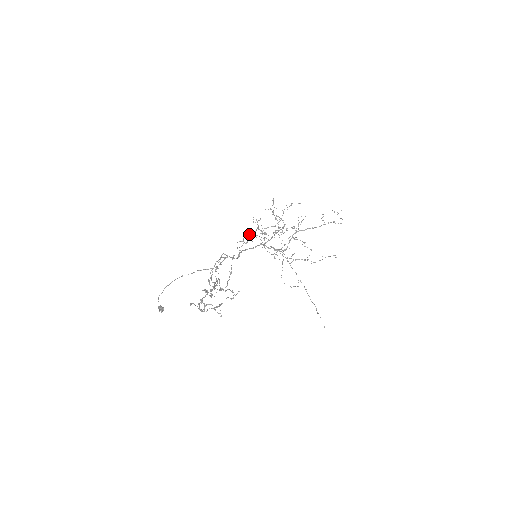
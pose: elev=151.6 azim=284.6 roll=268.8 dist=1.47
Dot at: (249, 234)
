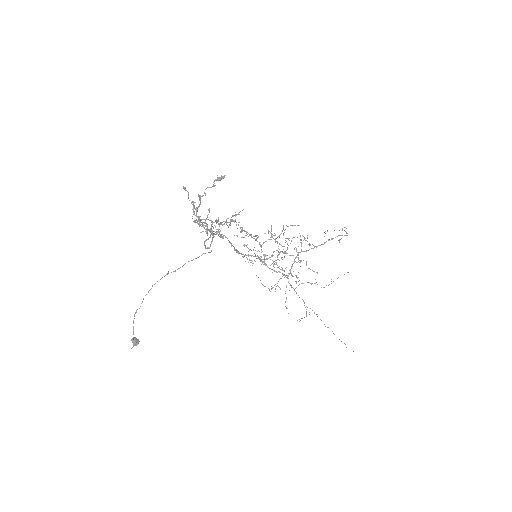
Dot at: (246, 246)
